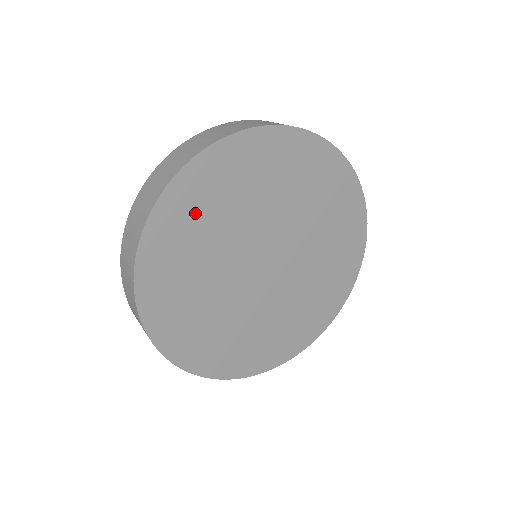
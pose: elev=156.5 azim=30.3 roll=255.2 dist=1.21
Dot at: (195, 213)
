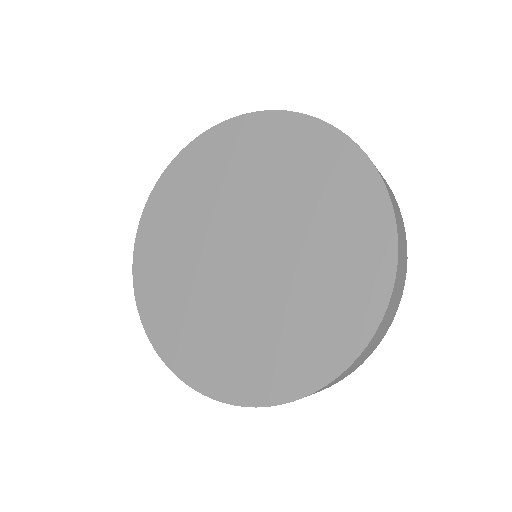
Dot at: (264, 148)
